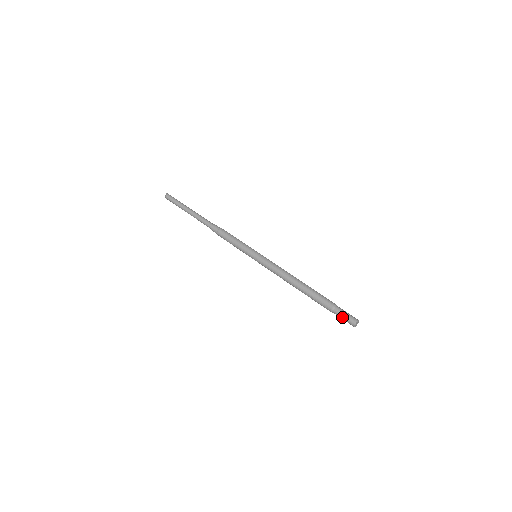
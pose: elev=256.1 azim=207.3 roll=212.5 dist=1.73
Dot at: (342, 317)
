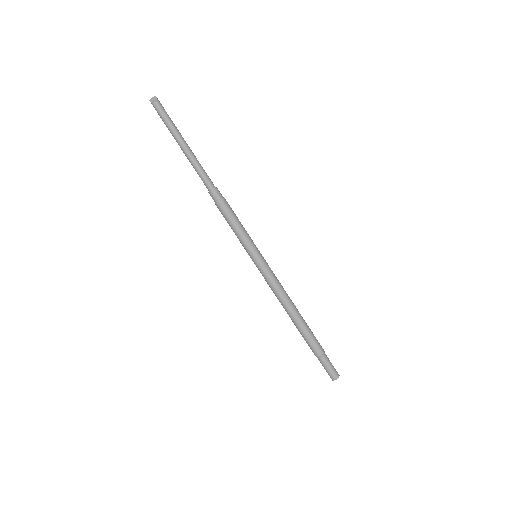
Dot at: (326, 367)
